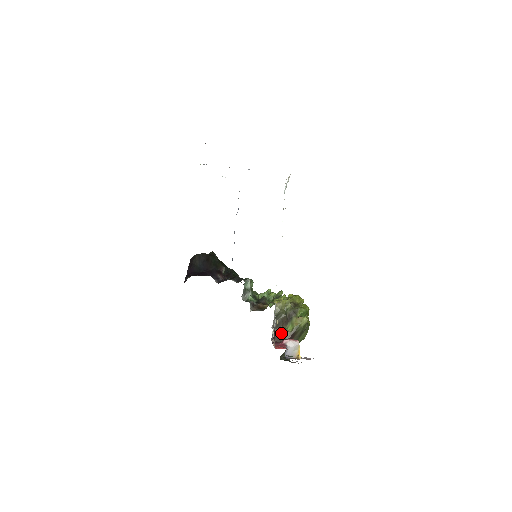
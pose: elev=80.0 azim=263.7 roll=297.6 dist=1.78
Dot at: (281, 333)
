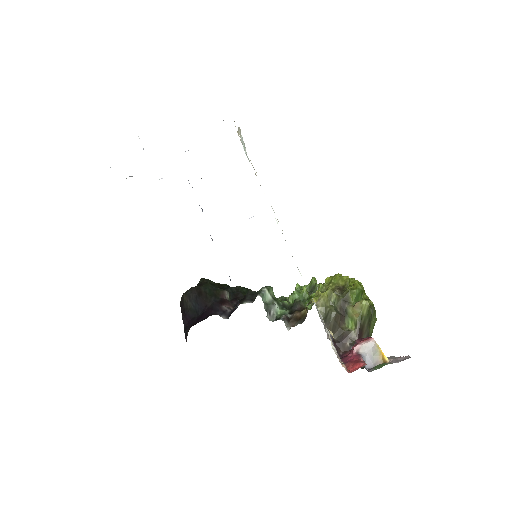
Dot at: (343, 337)
